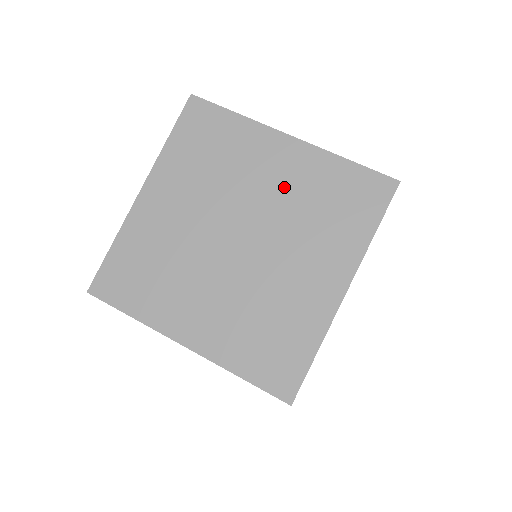
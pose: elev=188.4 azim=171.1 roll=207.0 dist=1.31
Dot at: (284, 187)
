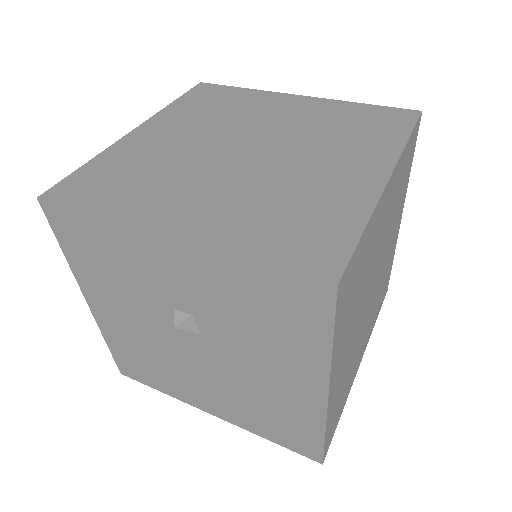
Dot at: (298, 119)
